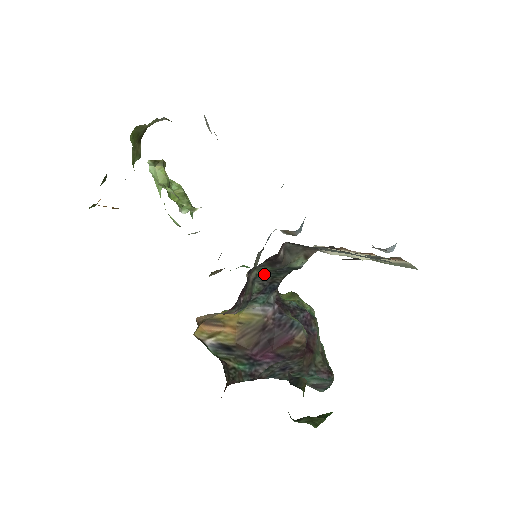
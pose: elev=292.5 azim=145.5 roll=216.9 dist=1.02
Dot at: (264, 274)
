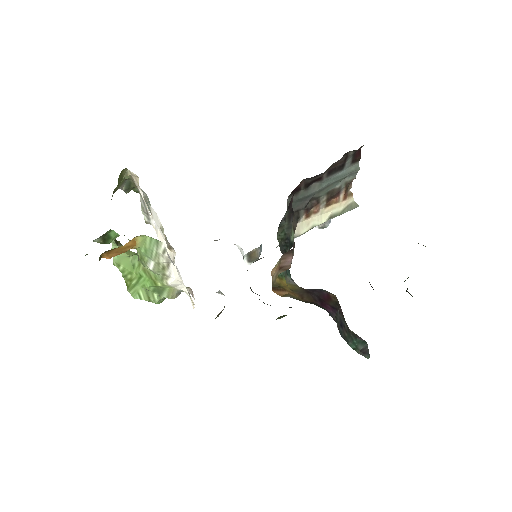
Dot at: (281, 245)
